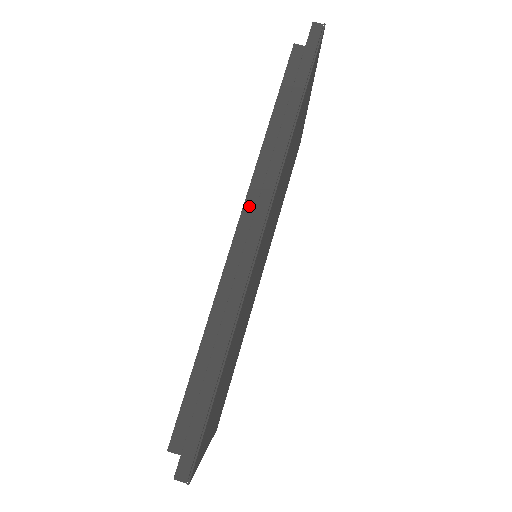
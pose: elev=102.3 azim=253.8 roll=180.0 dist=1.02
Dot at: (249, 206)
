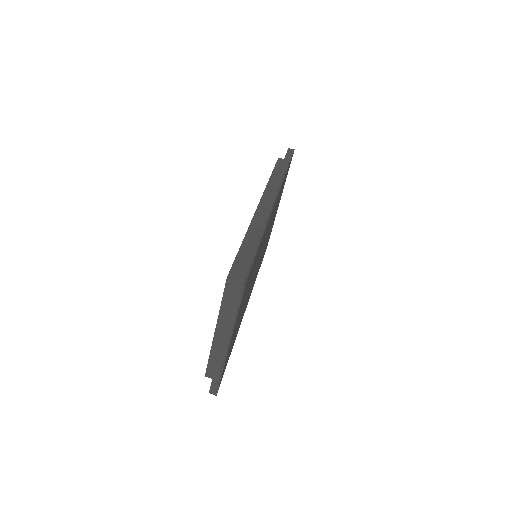
Dot at: (264, 199)
